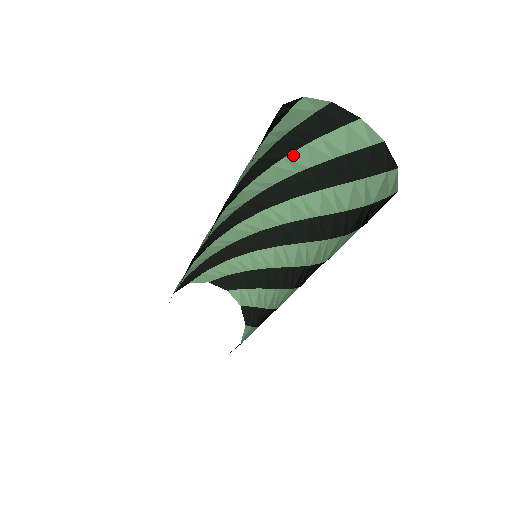
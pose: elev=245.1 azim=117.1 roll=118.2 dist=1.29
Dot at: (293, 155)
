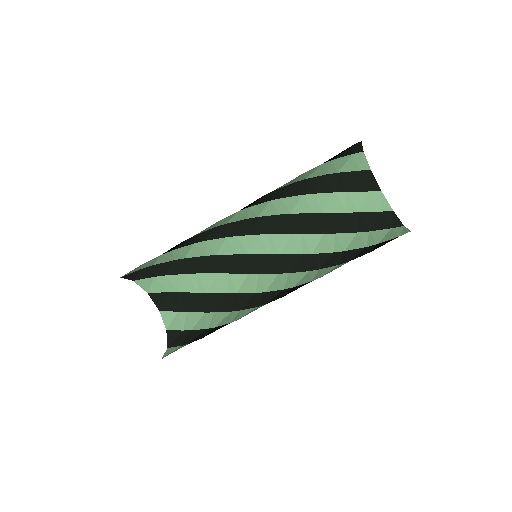
Dot at: (321, 195)
